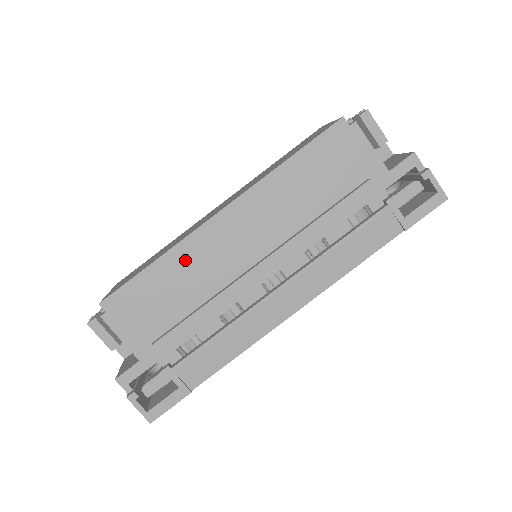
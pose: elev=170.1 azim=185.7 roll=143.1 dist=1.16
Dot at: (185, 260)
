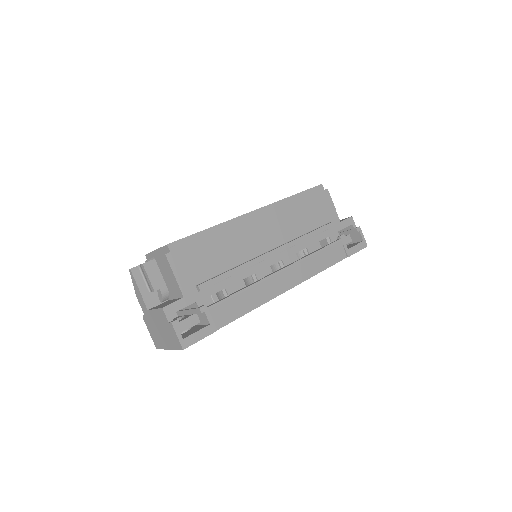
Dot at: (229, 234)
